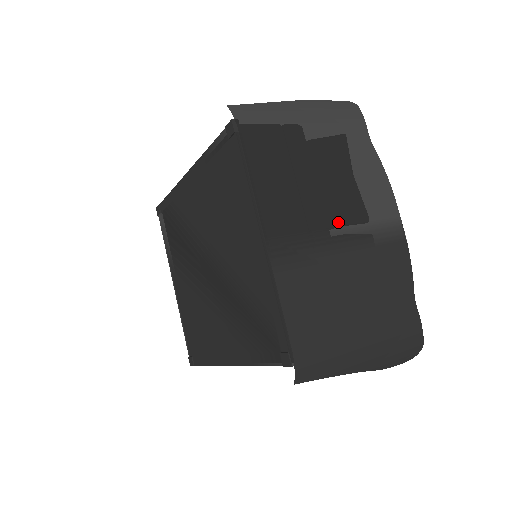
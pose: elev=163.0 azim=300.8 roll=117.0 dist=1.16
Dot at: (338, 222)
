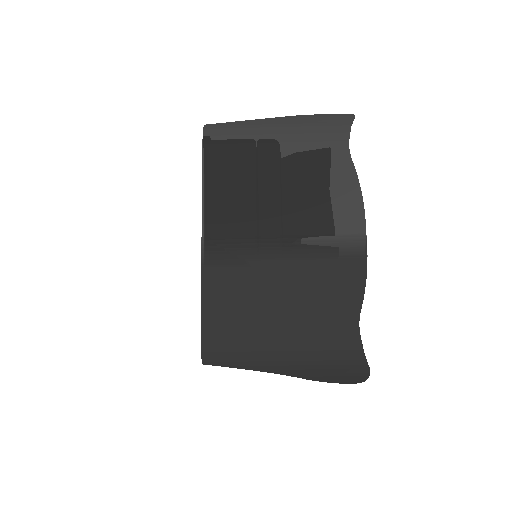
Dot at: (284, 231)
